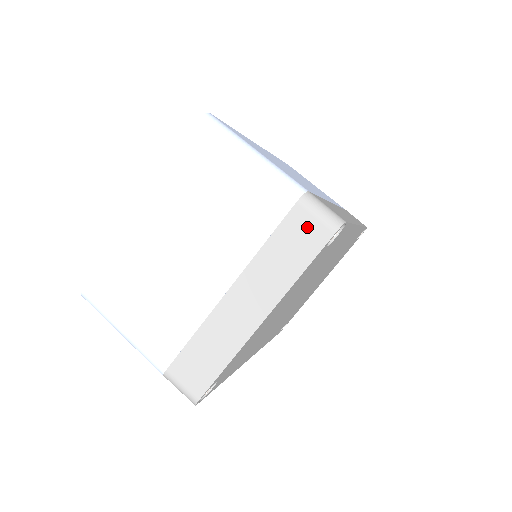
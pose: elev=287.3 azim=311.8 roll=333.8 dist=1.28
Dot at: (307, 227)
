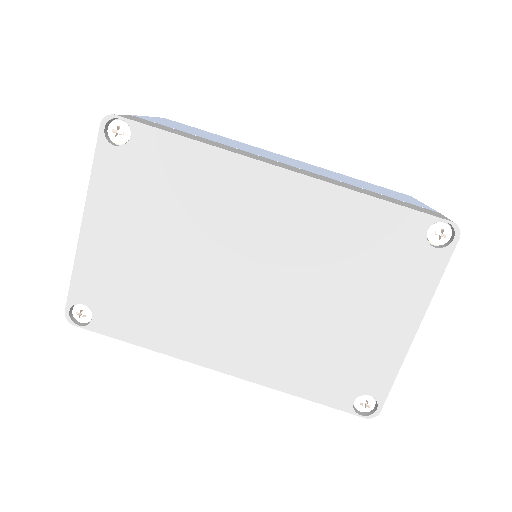
Dot at: occluded
